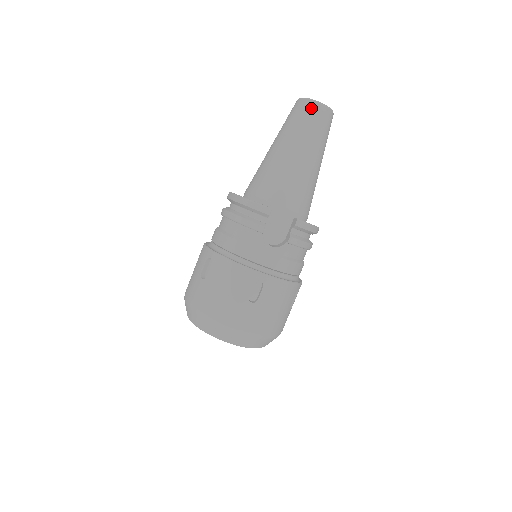
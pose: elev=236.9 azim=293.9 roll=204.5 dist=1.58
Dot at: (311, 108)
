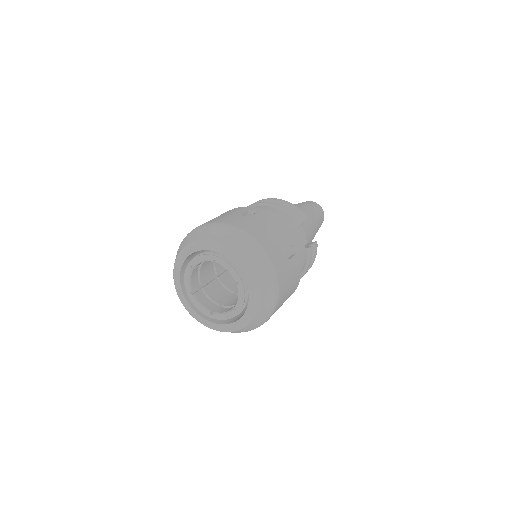
Dot at: (319, 207)
